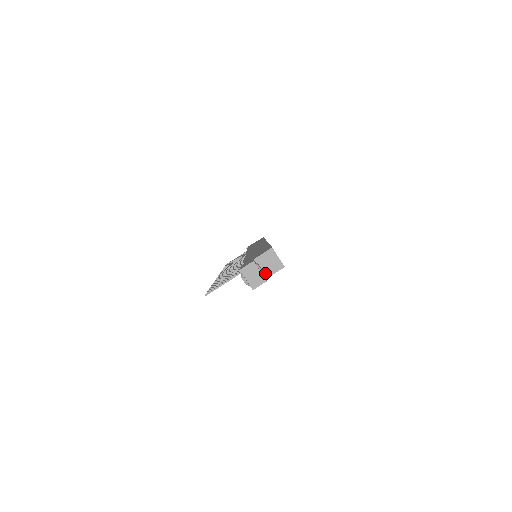
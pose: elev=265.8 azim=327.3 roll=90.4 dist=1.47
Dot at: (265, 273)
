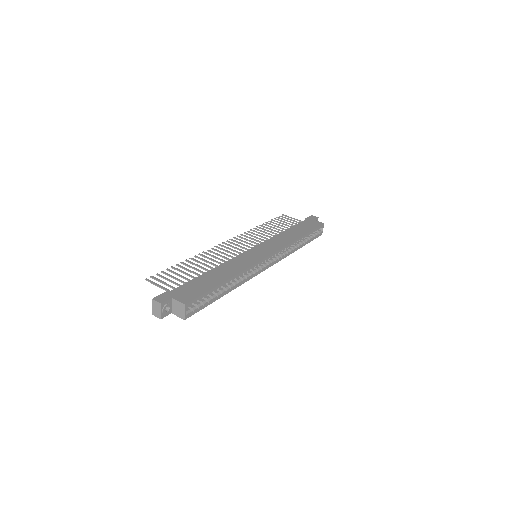
Dot at: (173, 310)
